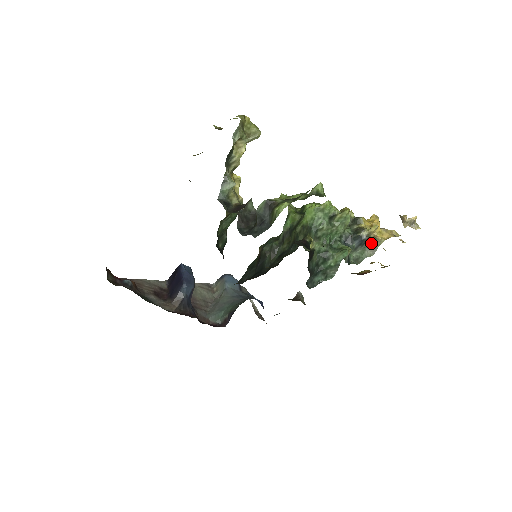
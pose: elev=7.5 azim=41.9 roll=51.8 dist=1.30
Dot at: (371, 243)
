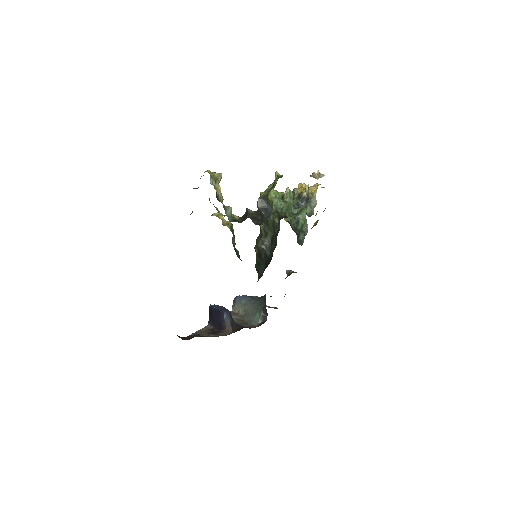
Dot at: (311, 197)
